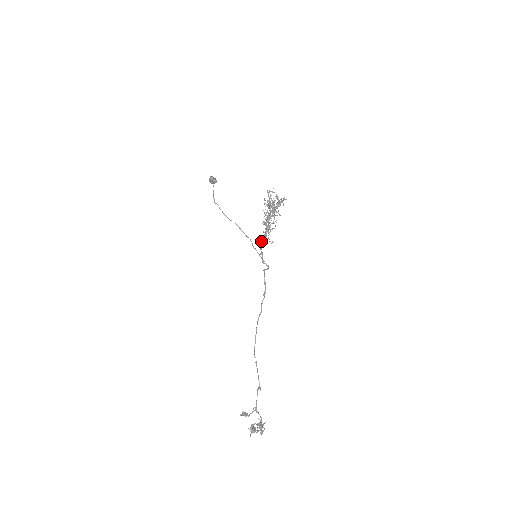
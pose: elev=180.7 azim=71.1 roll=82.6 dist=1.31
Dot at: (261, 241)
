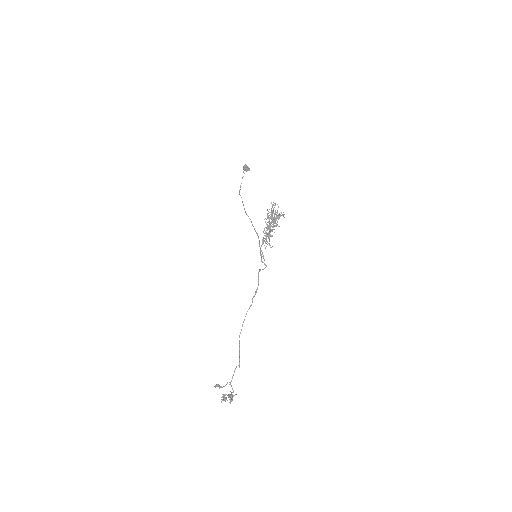
Dot at: (261, 245)
